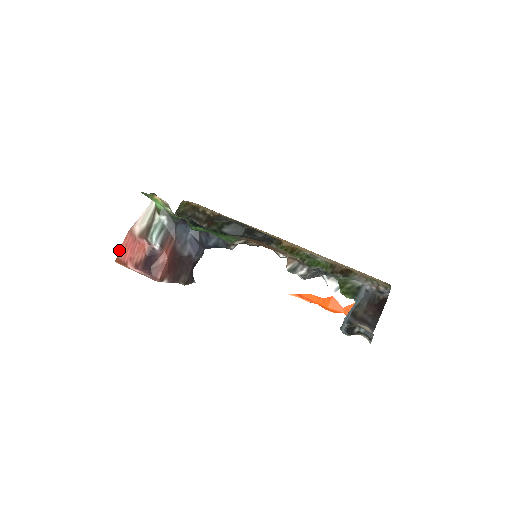
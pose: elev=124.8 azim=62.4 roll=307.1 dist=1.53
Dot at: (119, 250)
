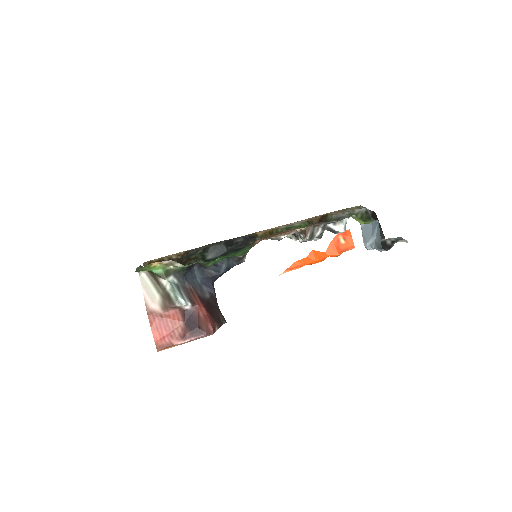
Dot at: occluded
